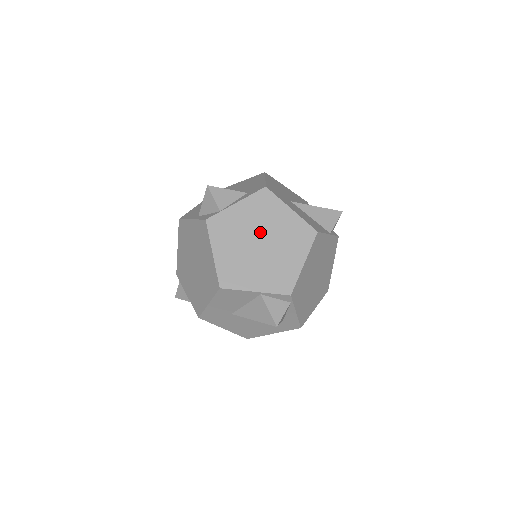
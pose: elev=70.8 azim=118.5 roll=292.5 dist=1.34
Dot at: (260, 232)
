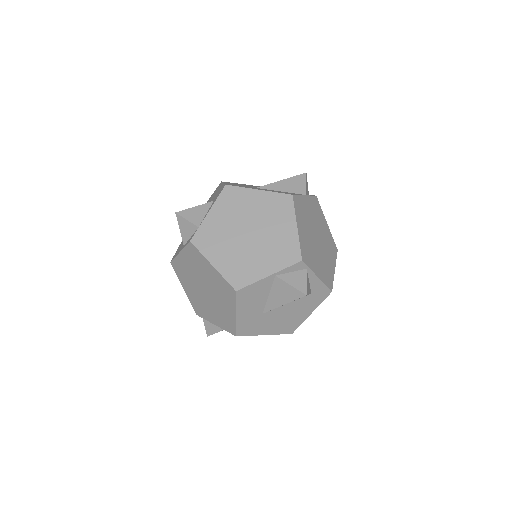
Dot at: (243, 224)
